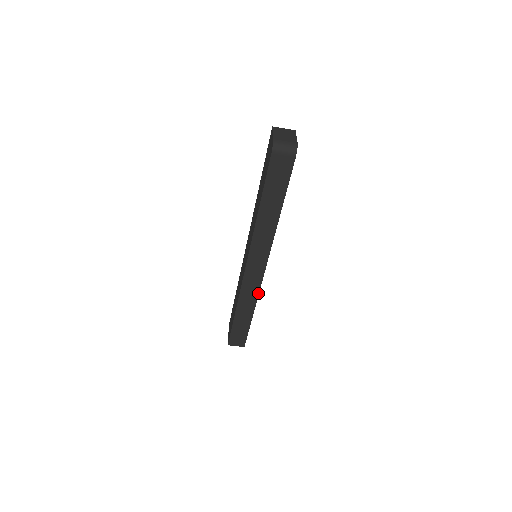
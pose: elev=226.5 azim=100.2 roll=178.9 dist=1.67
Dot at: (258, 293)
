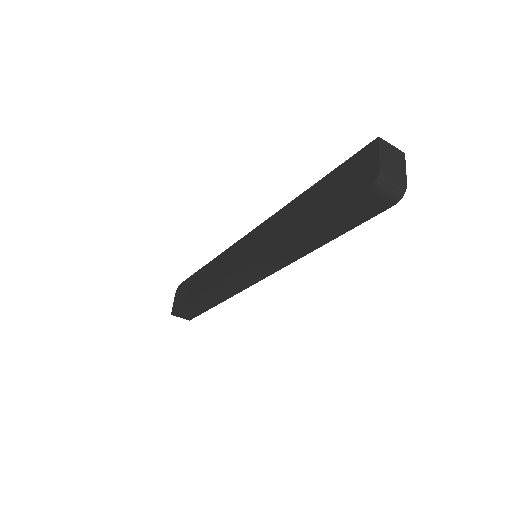
Dot at: (238, 292)
